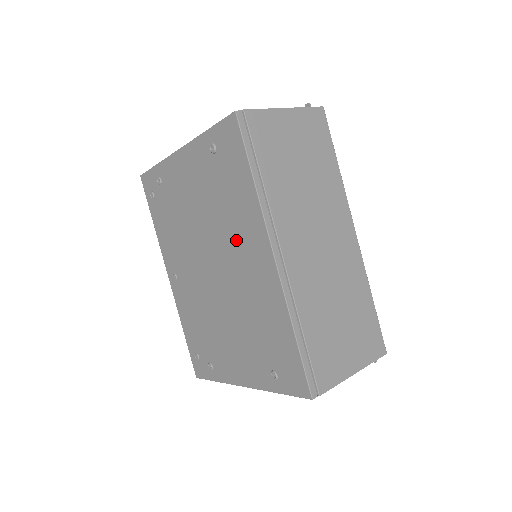
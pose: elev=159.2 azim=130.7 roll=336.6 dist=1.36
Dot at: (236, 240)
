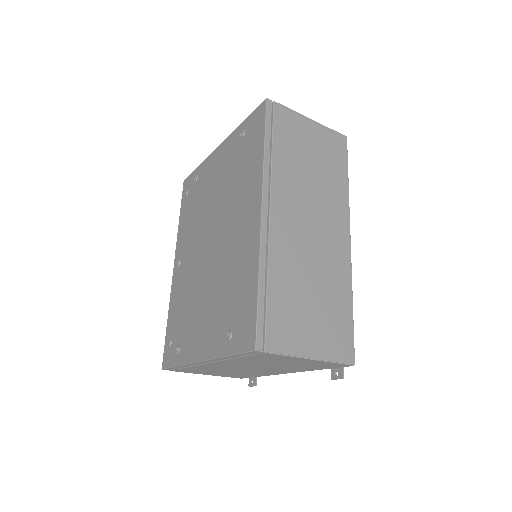
Dot at: (237, 206)
